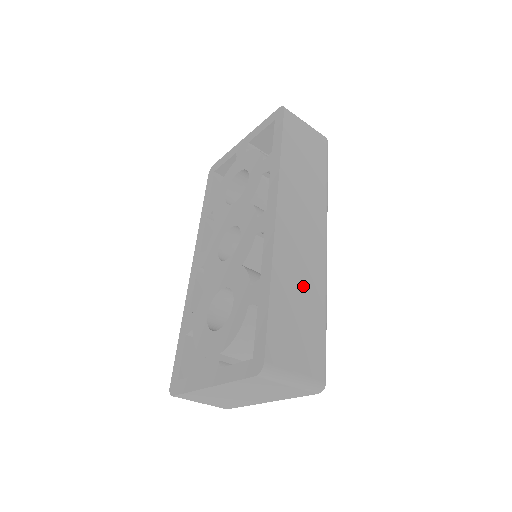
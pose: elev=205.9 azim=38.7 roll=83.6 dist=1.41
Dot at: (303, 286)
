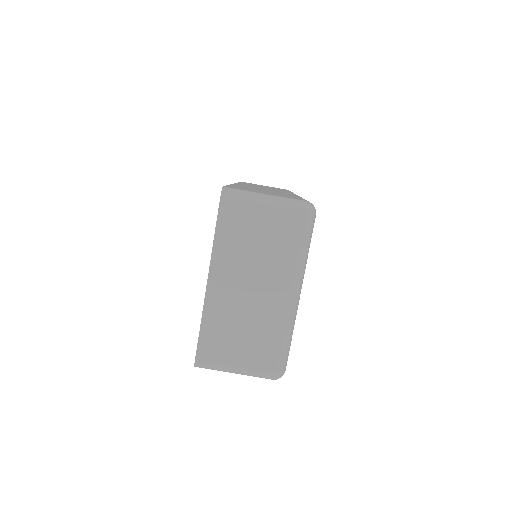
Dot at: (270, 191)
